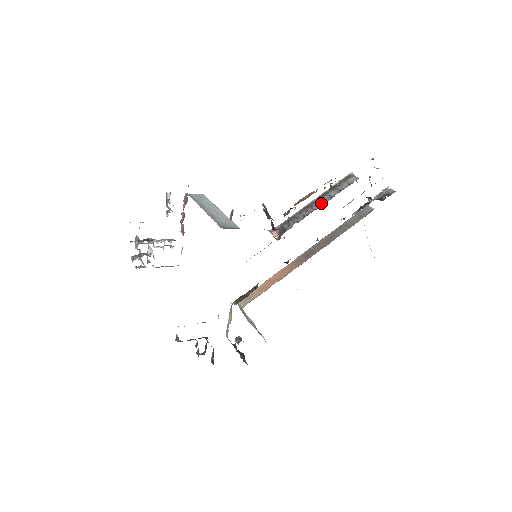
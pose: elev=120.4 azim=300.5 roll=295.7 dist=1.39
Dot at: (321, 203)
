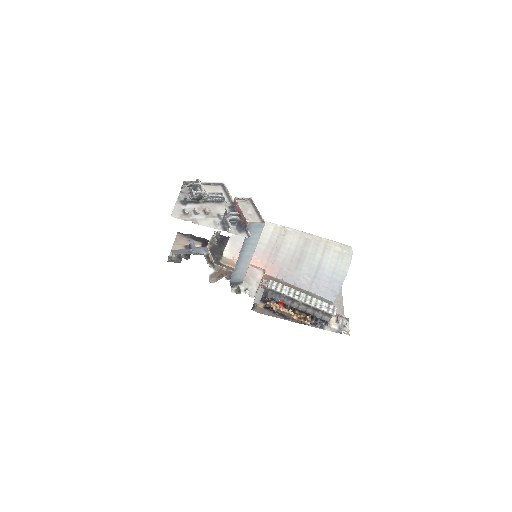
Dot at: (298, 307)
